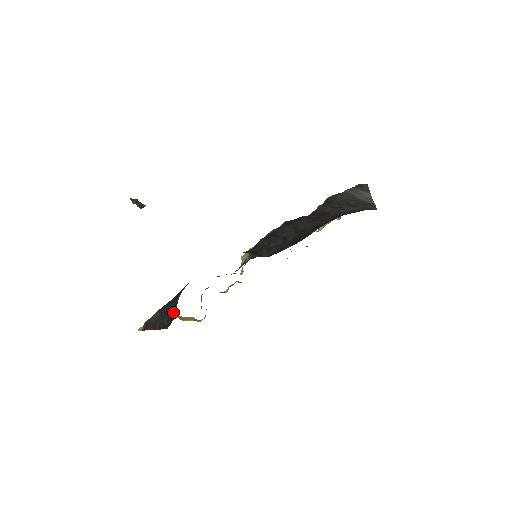
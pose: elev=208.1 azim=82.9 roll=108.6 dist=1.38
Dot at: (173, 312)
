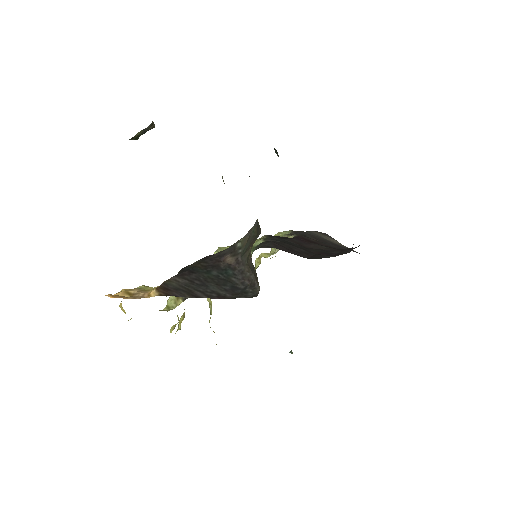
Dot at: (229, 282)
